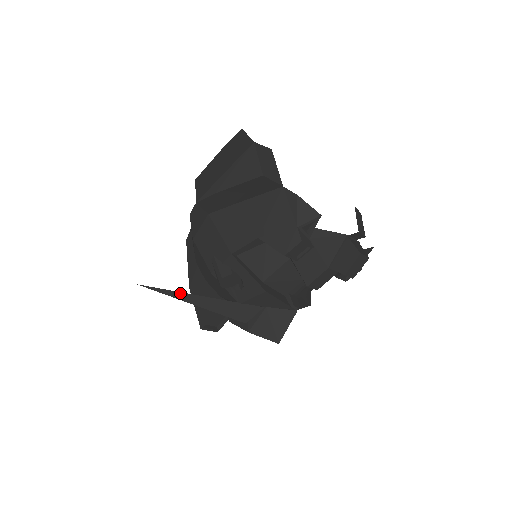
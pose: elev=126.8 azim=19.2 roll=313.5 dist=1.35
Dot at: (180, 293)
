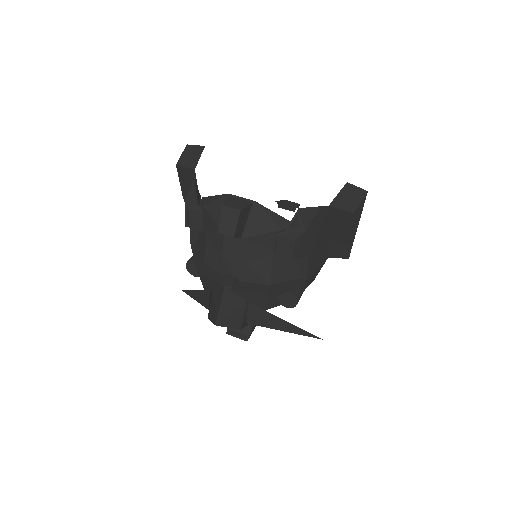
Dot at: (190, 291)
